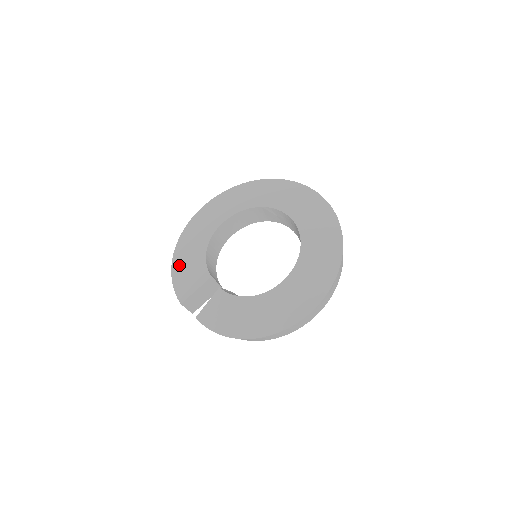
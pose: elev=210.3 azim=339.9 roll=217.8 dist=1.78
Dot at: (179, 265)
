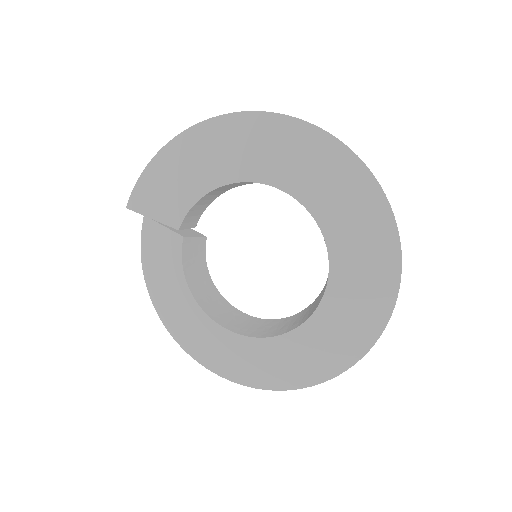
Dot at: (172, 158)
